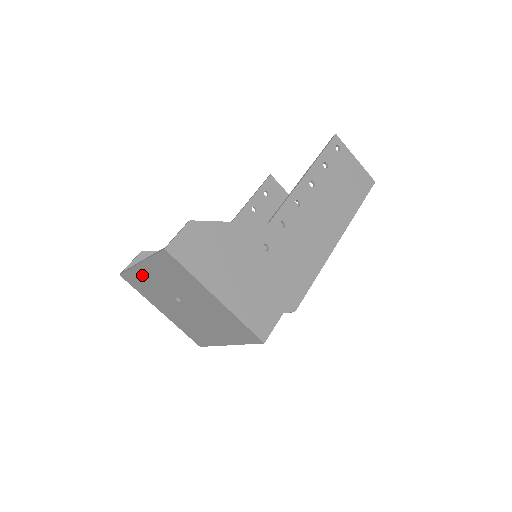
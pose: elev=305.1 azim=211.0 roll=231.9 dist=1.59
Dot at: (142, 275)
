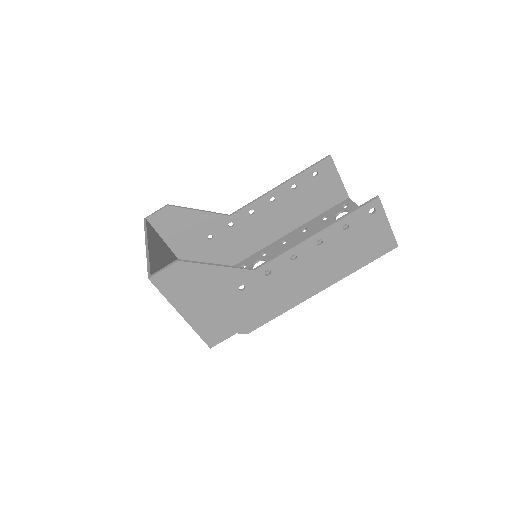
Dot at: occluded
